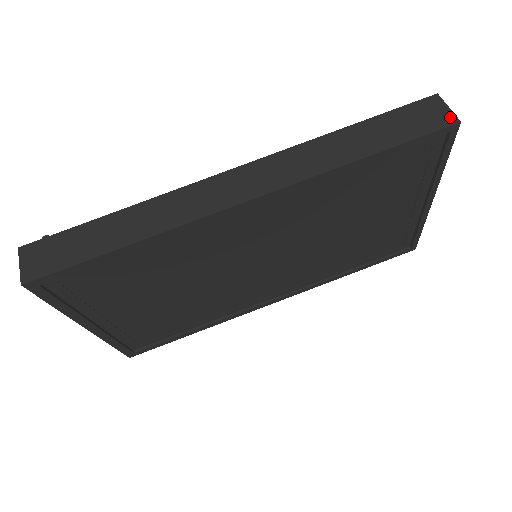
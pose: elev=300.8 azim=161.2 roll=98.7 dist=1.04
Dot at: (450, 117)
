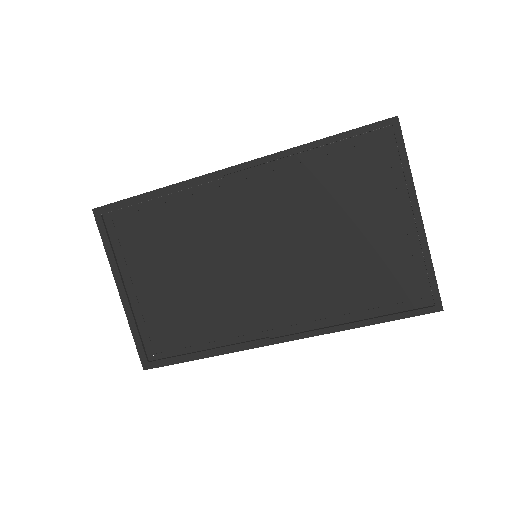
Dot at: (392, 118)
